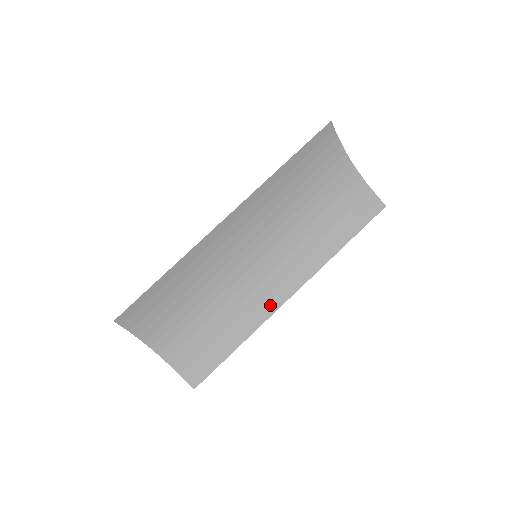
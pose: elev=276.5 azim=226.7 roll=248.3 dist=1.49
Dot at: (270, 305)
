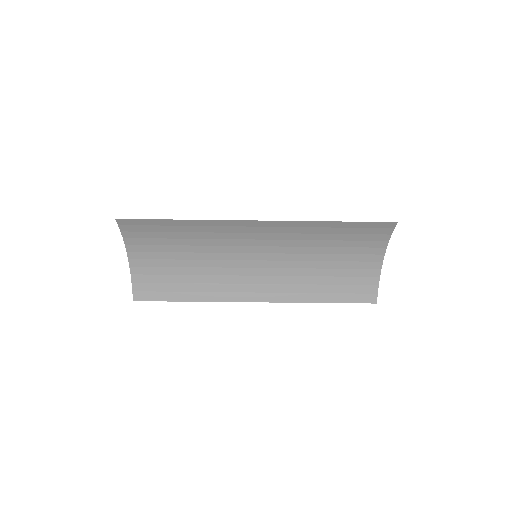
Dot at: (235, 295)
